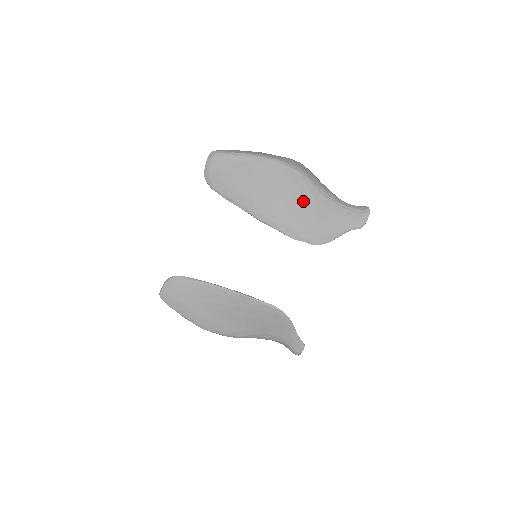
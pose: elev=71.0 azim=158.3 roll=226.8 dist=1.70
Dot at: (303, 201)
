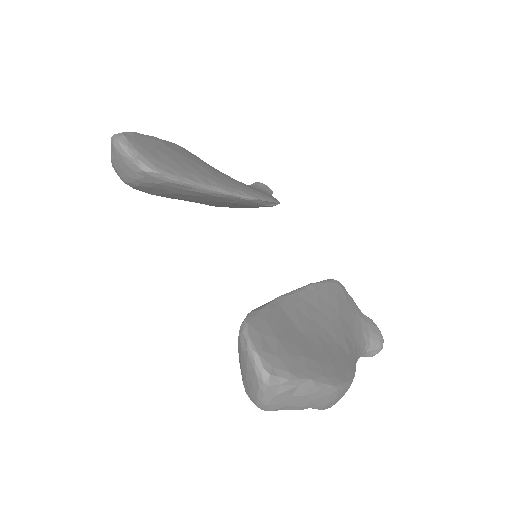
Dot at: (228, 176)
